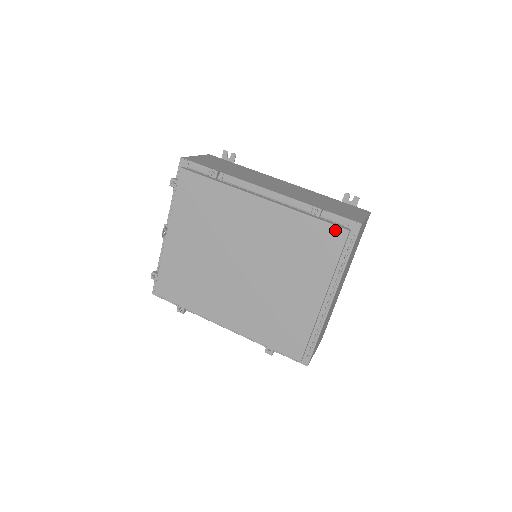
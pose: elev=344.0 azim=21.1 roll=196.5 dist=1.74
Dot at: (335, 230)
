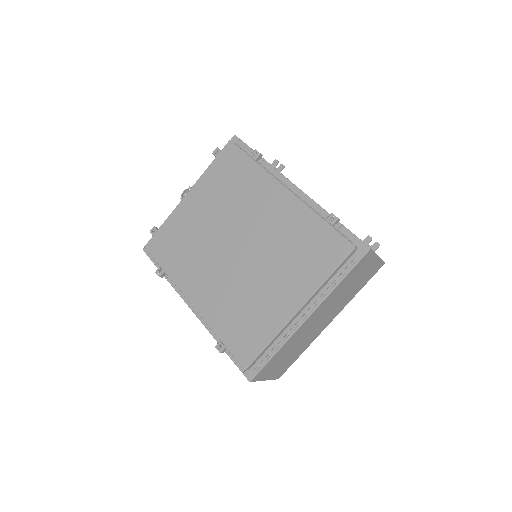
Dot at: (342, 241)
